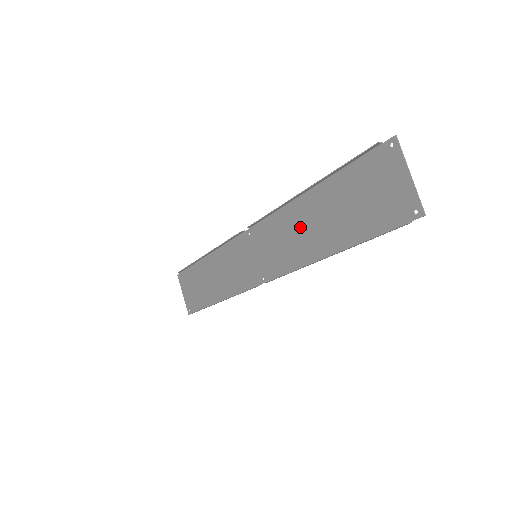
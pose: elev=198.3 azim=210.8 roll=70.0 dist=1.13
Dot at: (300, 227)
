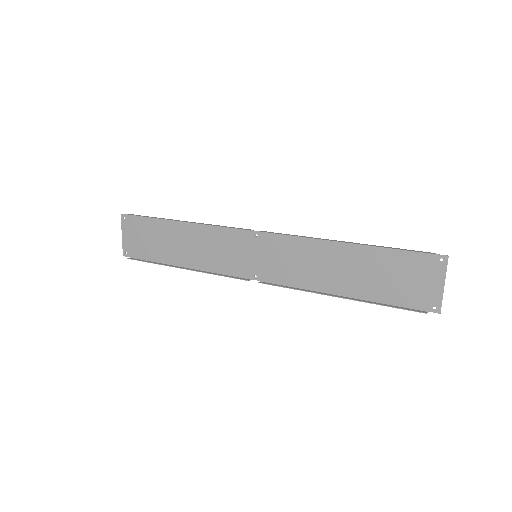
Dot at: (323, 262)
